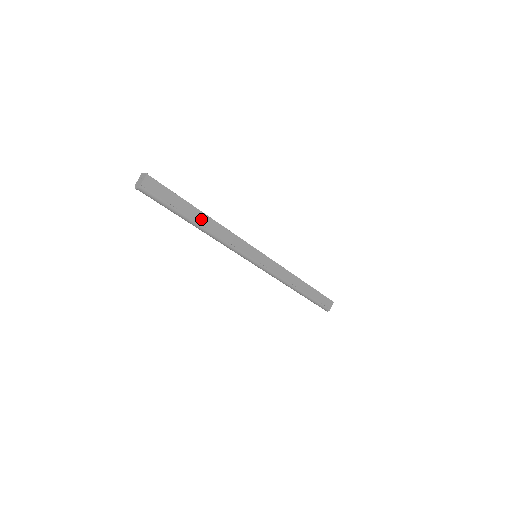
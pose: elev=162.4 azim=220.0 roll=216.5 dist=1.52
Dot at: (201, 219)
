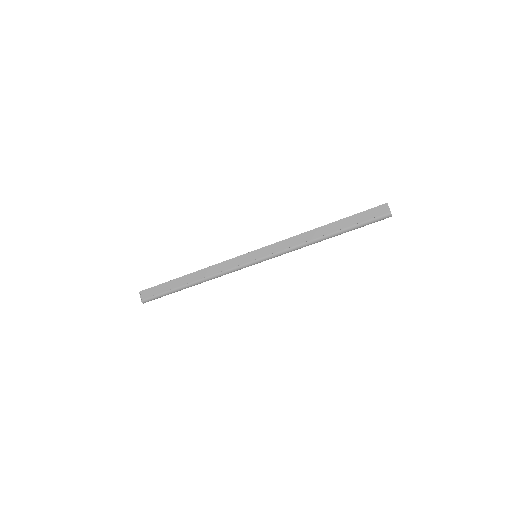
Dot at: (189, 279)
